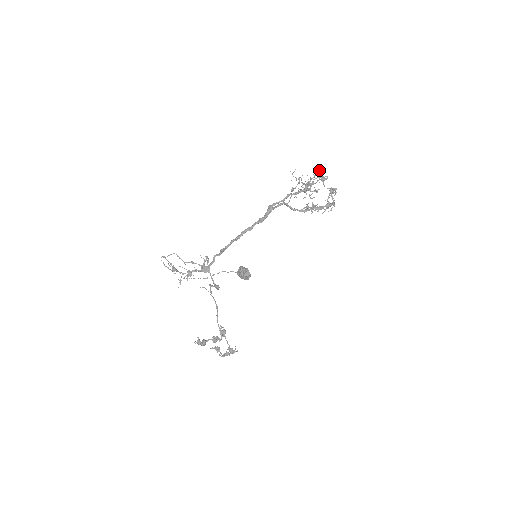
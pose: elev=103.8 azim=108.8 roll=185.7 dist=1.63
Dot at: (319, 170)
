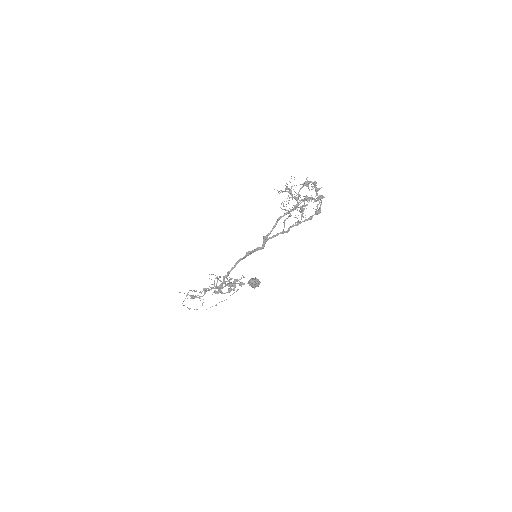
Dot at: occluded
